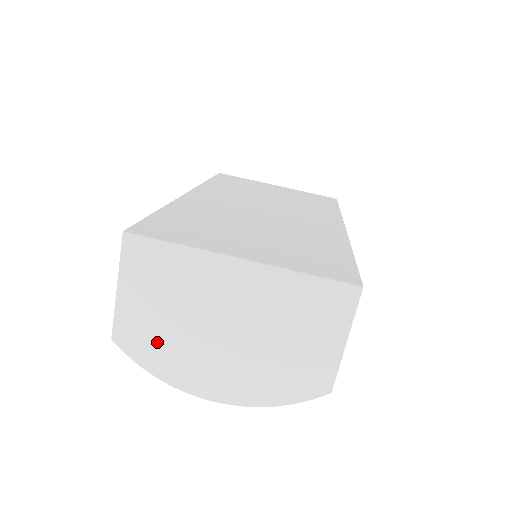
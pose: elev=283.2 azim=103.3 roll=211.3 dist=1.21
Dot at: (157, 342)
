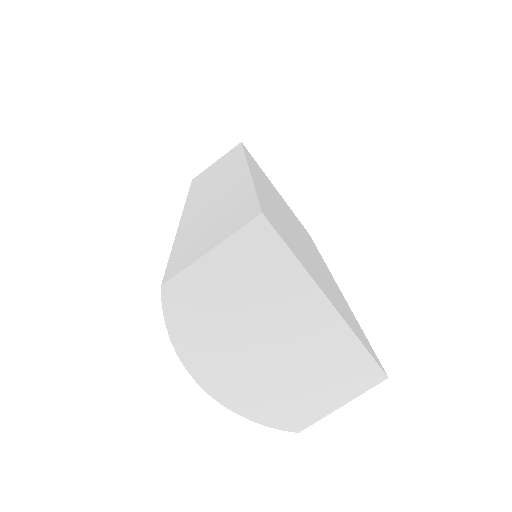
Dot at: (201, 316)
